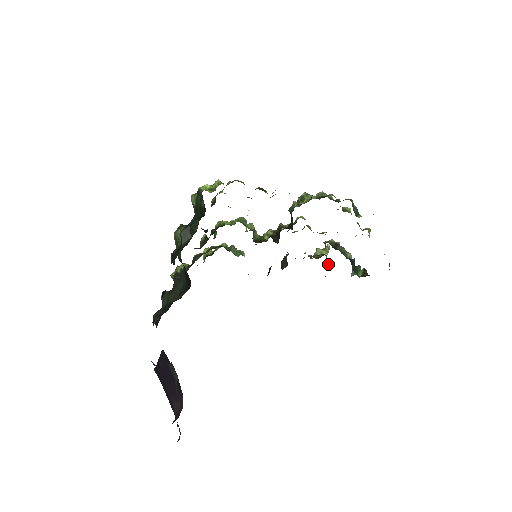
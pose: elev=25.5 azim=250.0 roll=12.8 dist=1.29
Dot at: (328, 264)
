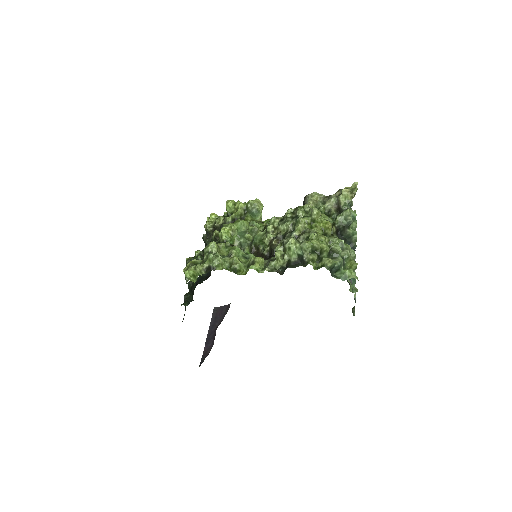
Dot at: (352, 205)
